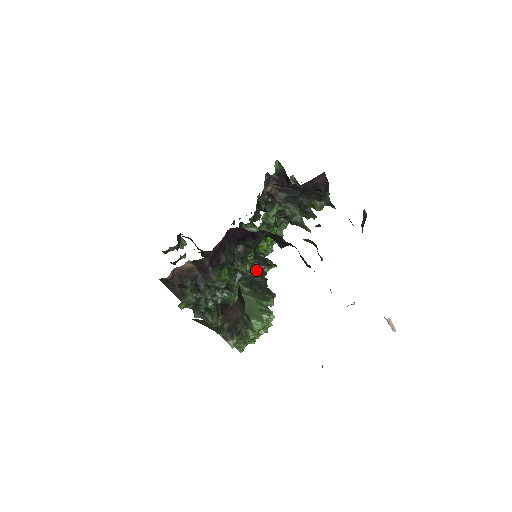
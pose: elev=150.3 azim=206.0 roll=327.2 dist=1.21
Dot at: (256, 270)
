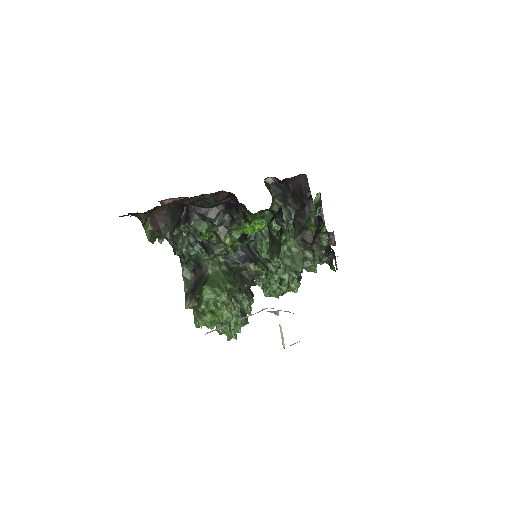
Dot at: (244, 261)
